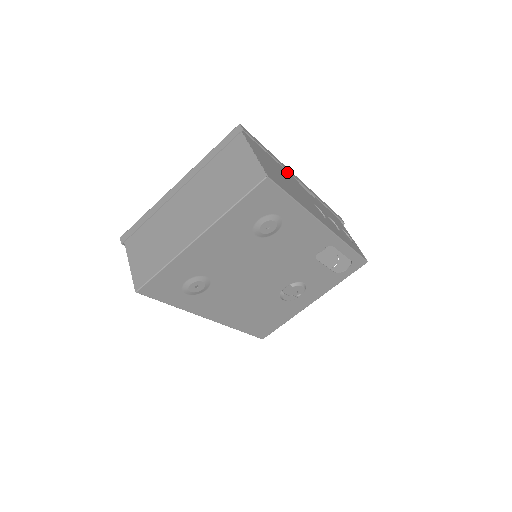
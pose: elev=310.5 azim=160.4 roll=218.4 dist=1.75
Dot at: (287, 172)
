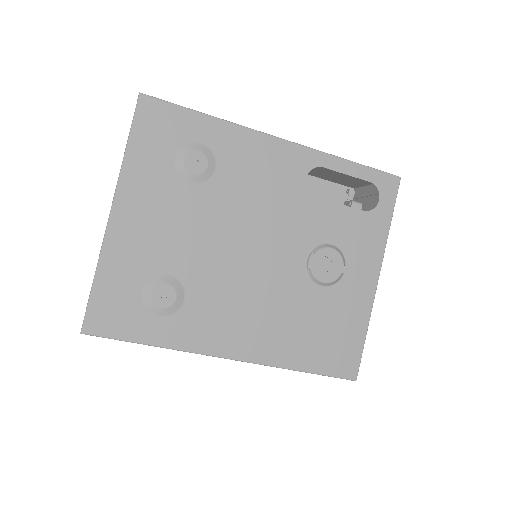
Dot at: occluded
